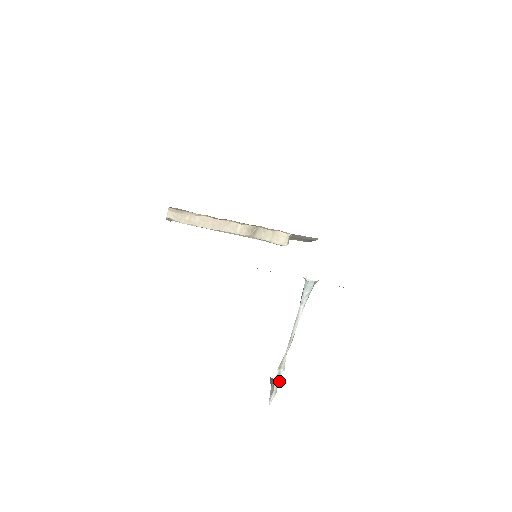
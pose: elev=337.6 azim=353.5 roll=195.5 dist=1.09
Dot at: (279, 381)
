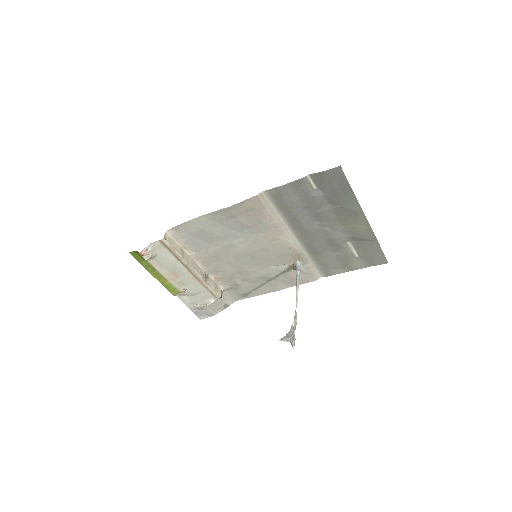
Dot at: occluded
